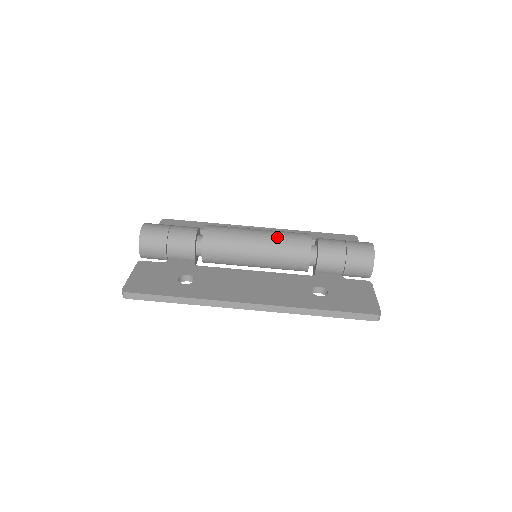
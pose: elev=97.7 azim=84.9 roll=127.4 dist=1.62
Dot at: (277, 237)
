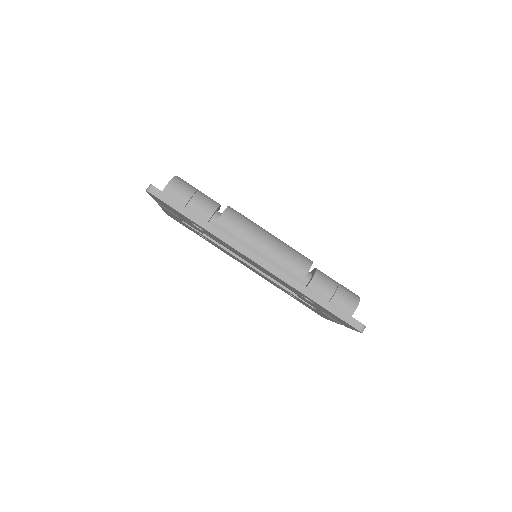
Dot at: (286, 244)
